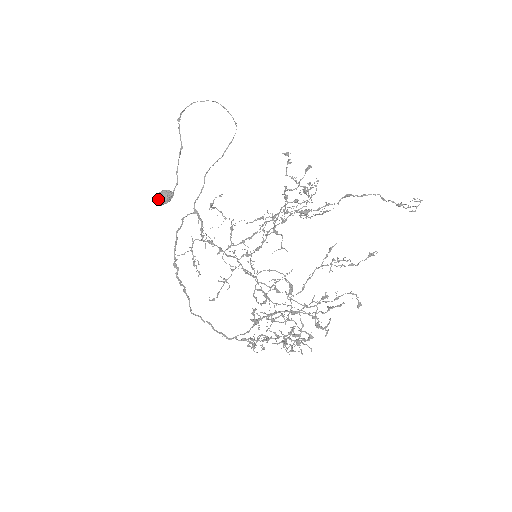
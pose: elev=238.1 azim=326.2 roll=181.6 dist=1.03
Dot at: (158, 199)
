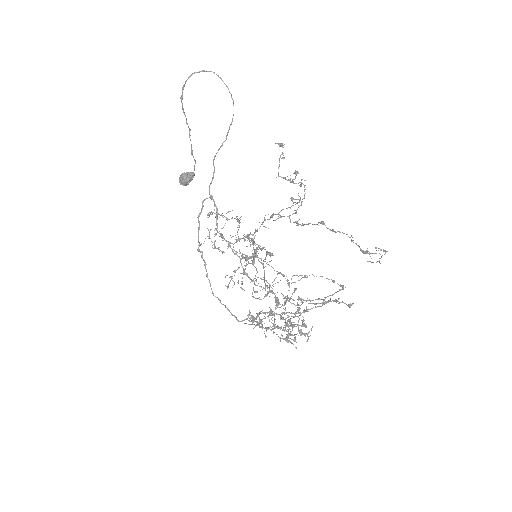
Dot at: (181, 181)
